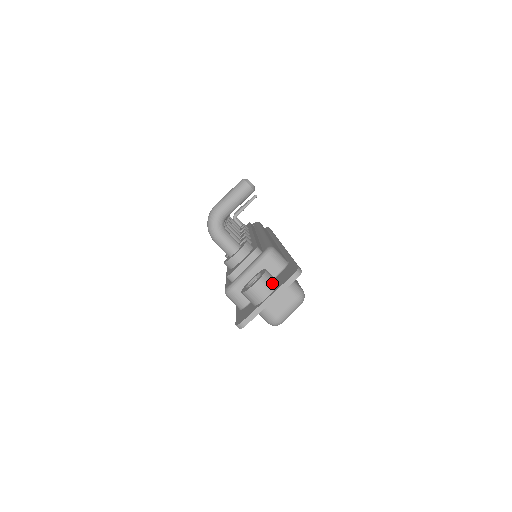
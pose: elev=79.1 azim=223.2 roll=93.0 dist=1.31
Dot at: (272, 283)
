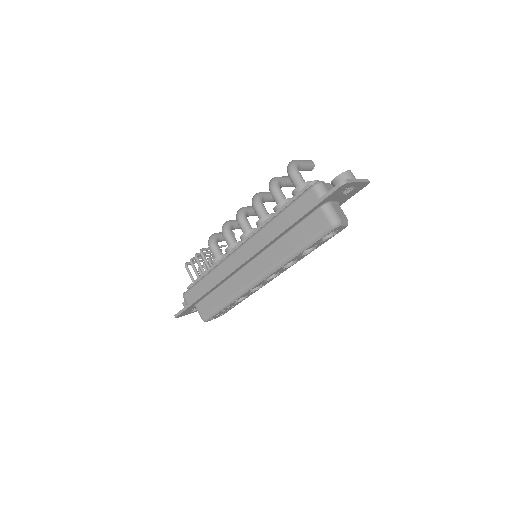
Dot at: occluded
